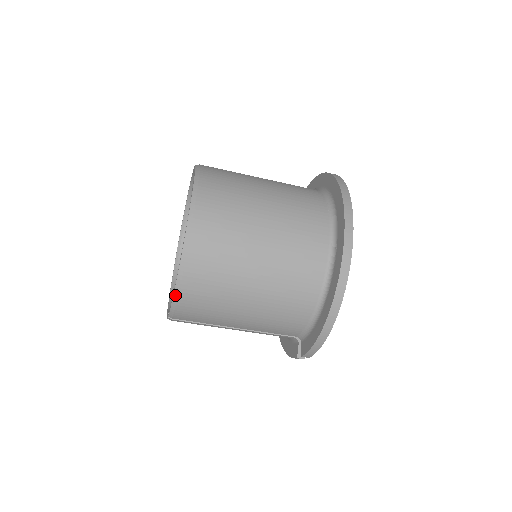
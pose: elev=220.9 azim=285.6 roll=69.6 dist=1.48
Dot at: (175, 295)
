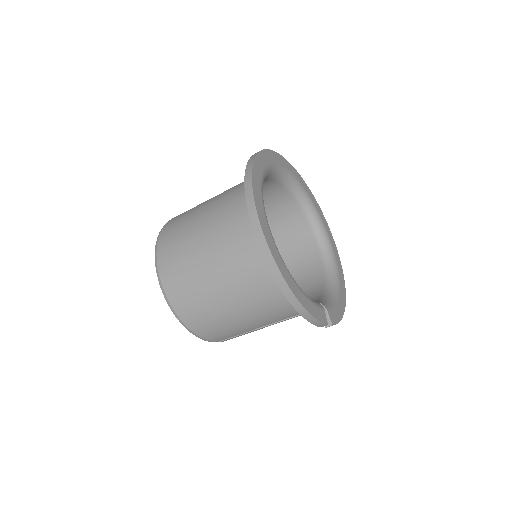
Dot at: (191, 332)
